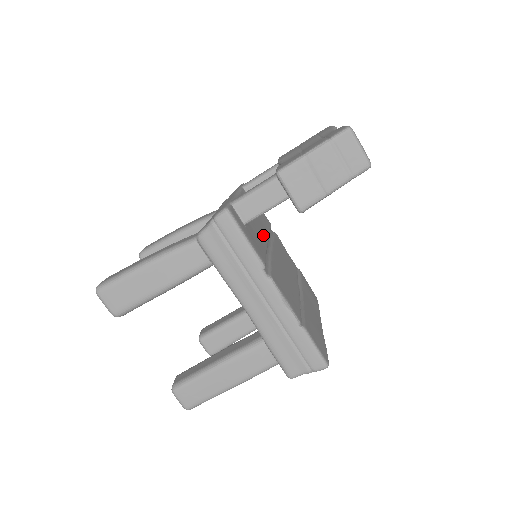
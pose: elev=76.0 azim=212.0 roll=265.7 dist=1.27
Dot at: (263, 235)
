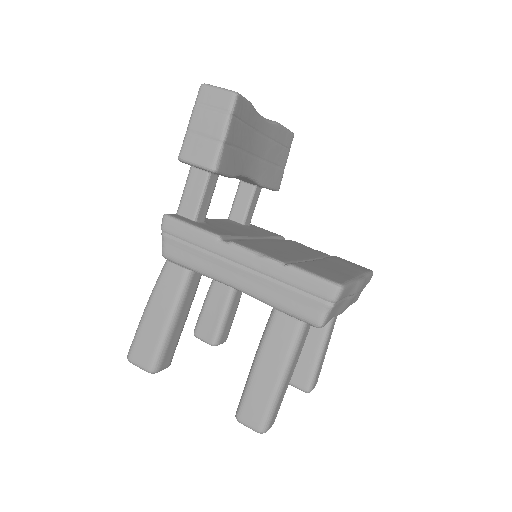
Dot at: occluded
